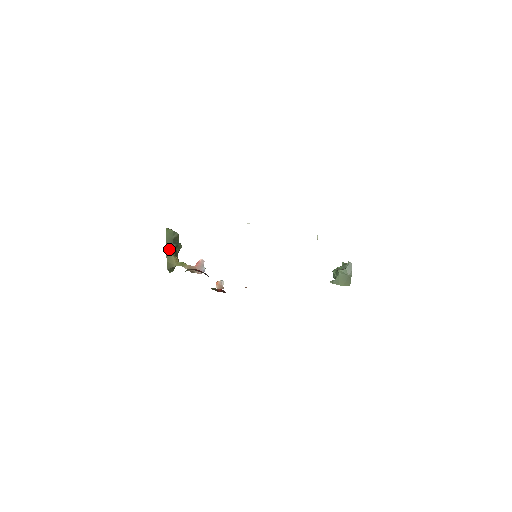
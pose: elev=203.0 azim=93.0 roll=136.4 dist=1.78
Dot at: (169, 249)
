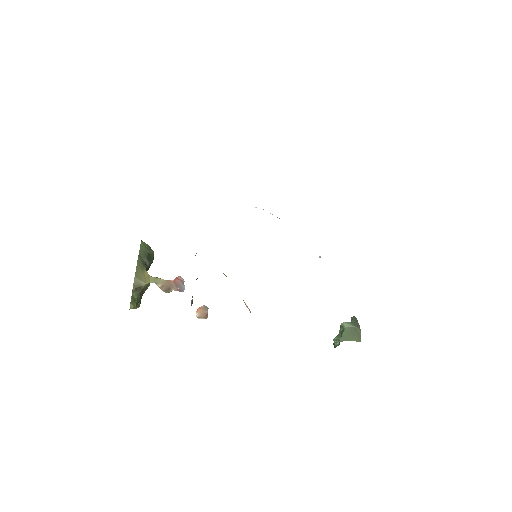
Dot at: (141, 262)
